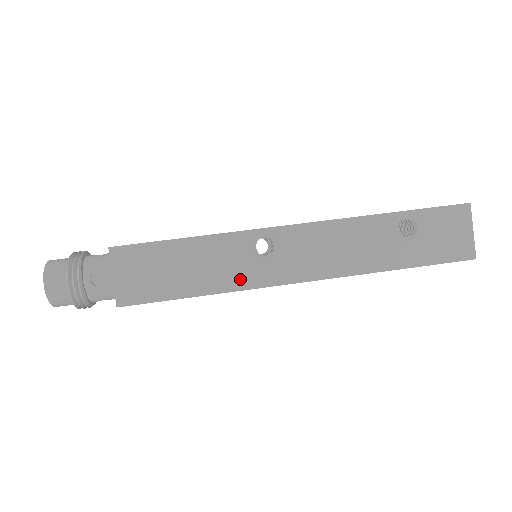
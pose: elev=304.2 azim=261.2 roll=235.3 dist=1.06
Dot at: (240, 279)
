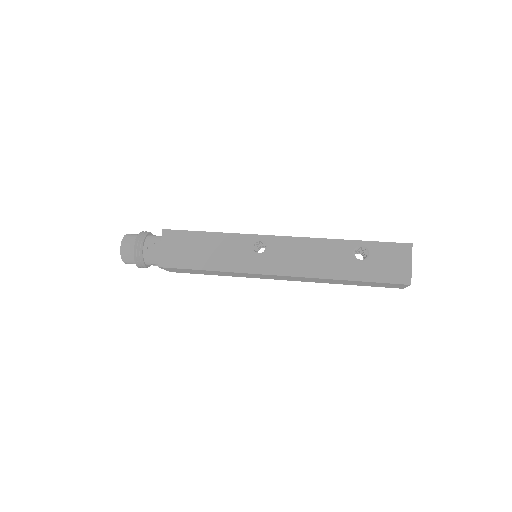
Dot at: (238, 265)
